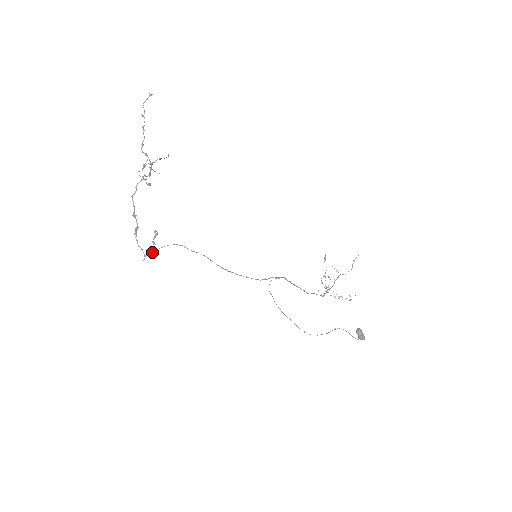
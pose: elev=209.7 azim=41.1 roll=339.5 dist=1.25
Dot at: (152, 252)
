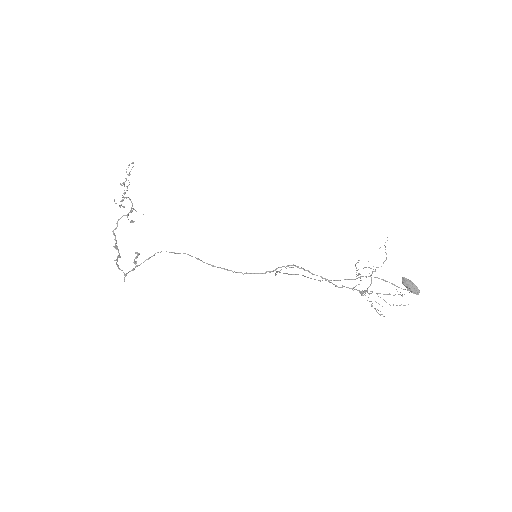
Dot at: (133, 269)
